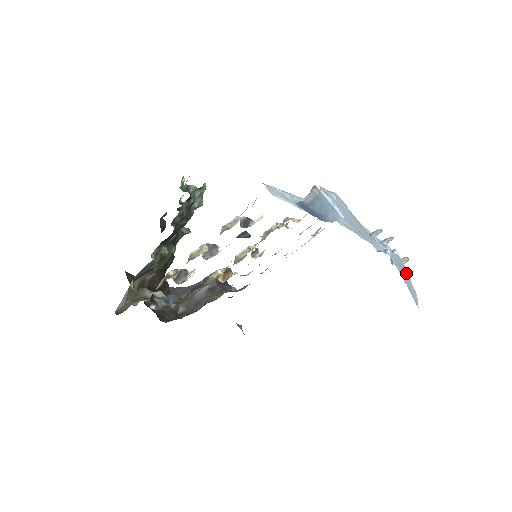
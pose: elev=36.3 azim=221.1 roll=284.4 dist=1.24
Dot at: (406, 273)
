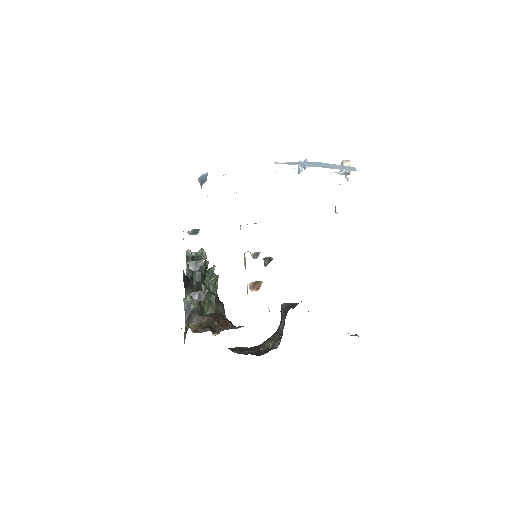
Dot at: (322, 164)
